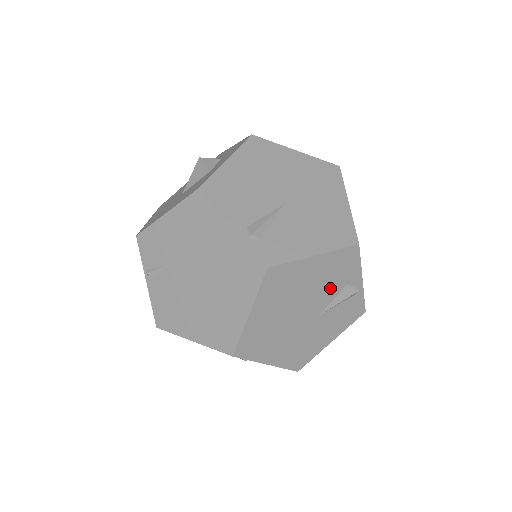
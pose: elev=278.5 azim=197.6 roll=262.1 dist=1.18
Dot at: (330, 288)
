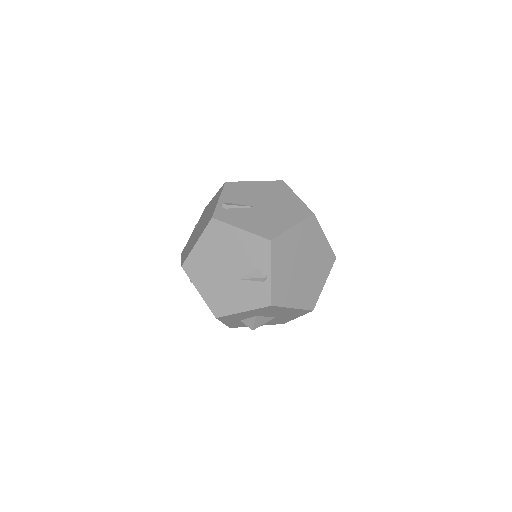
Dot at: (247, 262)
